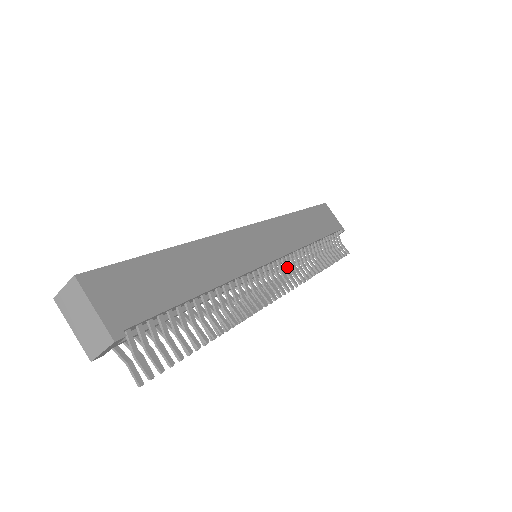
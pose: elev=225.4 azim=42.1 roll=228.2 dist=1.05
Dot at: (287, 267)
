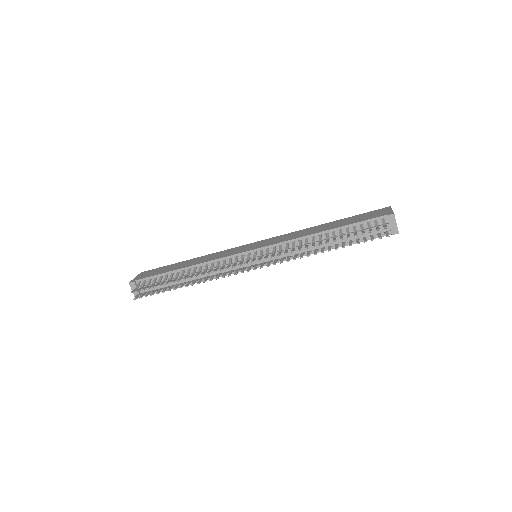
Dot at: occluded
